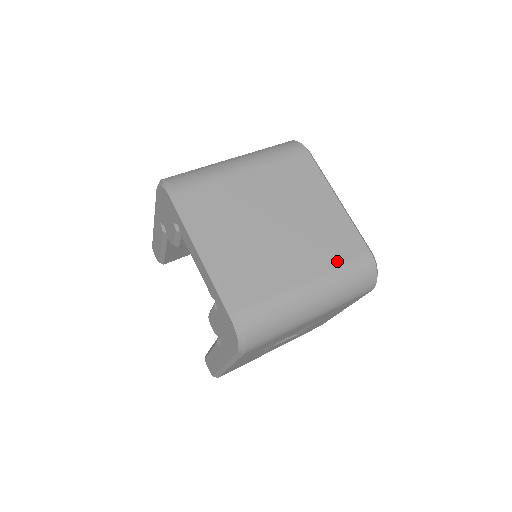
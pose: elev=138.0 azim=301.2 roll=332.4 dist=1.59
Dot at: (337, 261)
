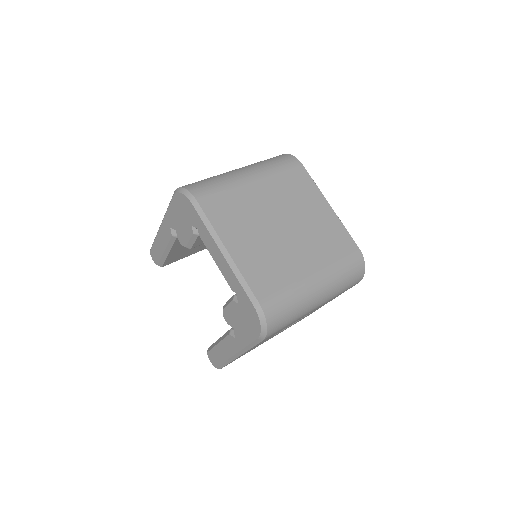
Dot at: (335, 257)
